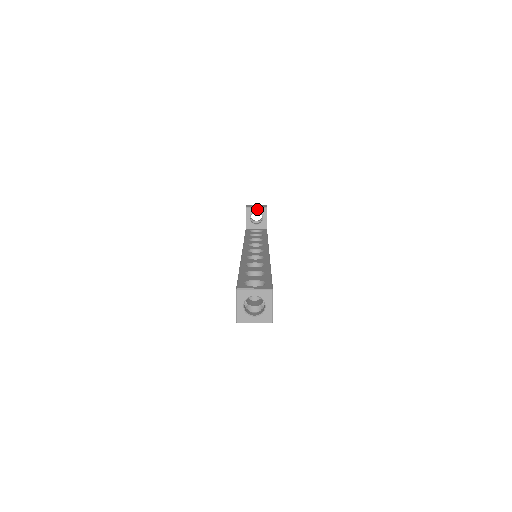
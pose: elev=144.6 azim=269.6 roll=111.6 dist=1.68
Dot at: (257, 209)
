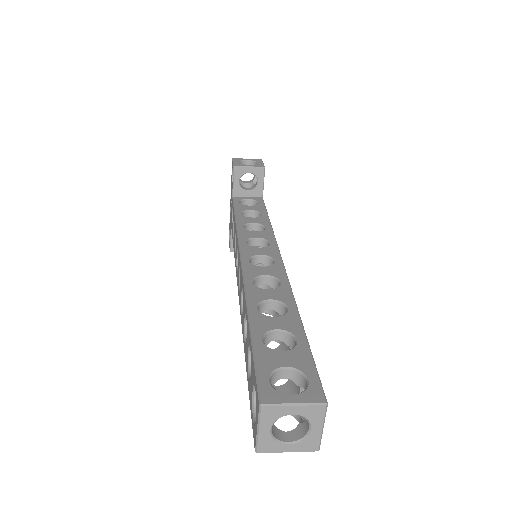
Dot at: (250, 169)
